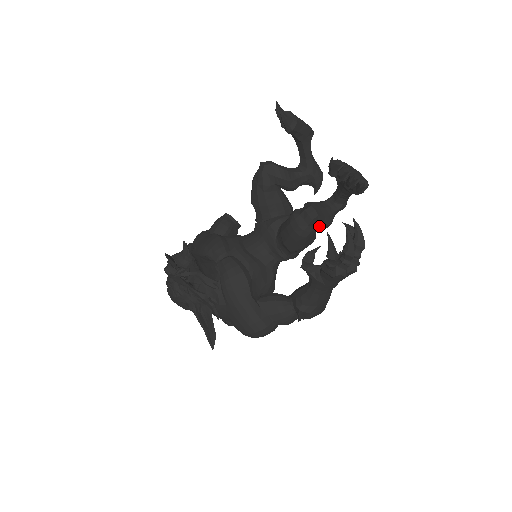
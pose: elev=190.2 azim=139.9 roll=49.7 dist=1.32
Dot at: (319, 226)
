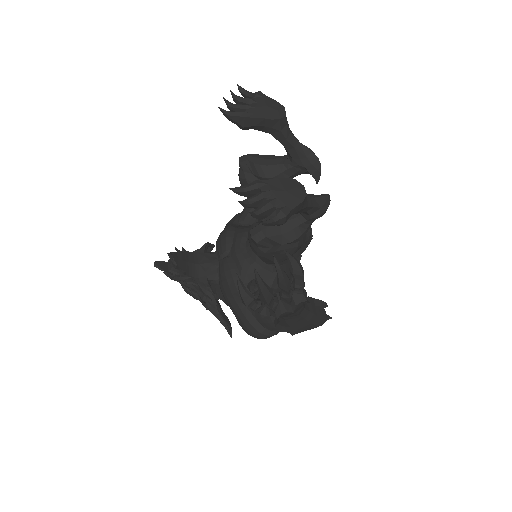
Dot at: (276, 245)
